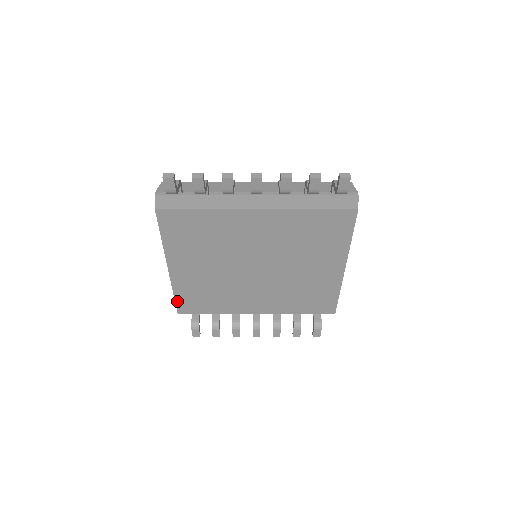
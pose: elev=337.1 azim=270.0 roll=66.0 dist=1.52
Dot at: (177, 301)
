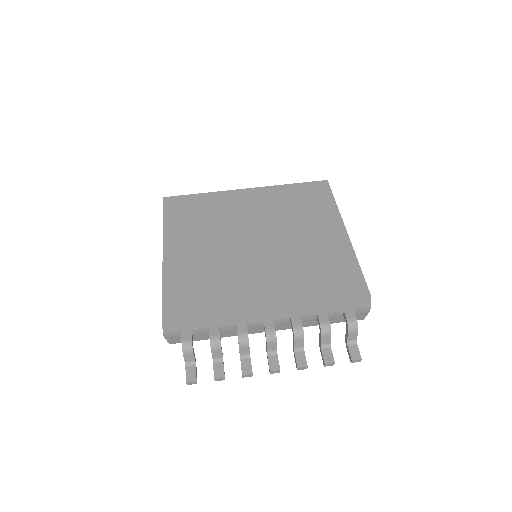
Dot at: occluded
